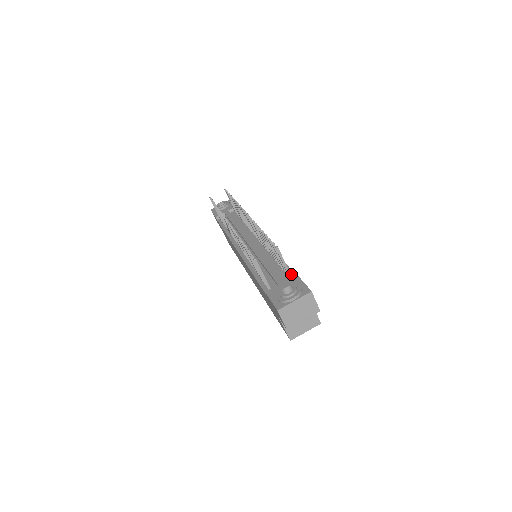
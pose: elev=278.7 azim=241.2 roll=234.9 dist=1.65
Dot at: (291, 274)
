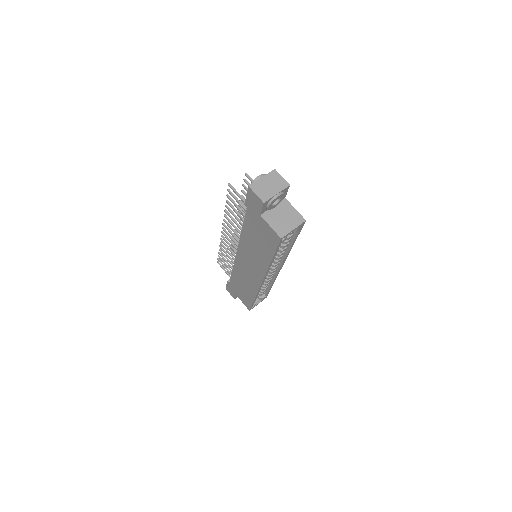
Dot at: occluded
